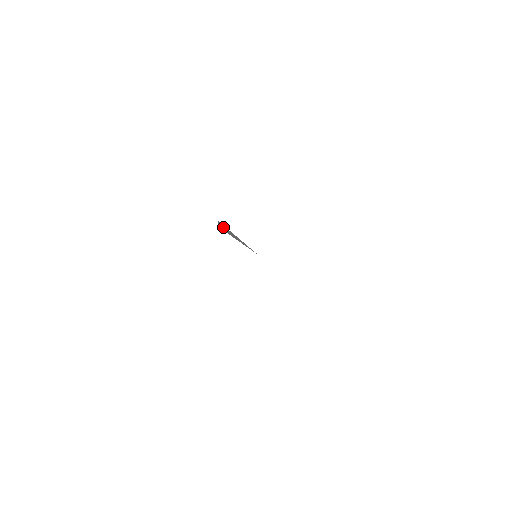
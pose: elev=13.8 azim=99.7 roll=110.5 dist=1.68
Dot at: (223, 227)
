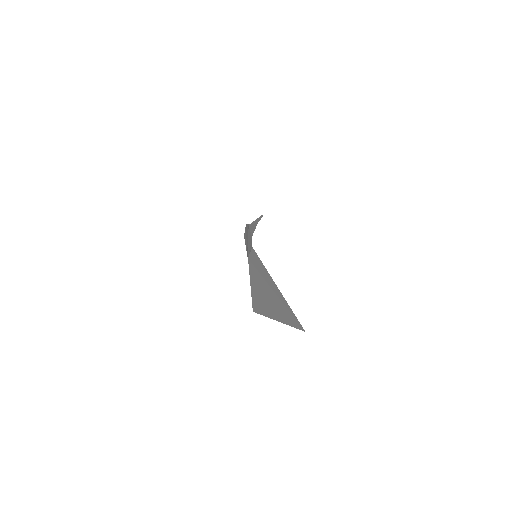
Dot at: occluded
